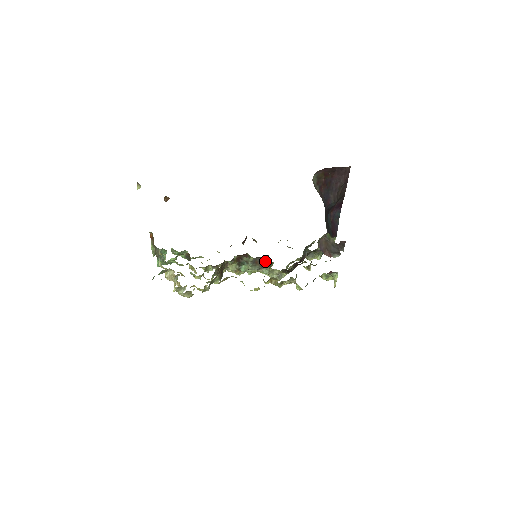
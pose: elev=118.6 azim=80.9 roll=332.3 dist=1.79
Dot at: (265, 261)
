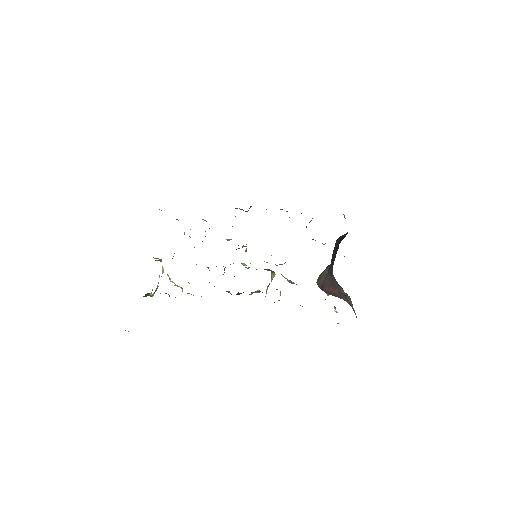
Dot at: (266, 269)
